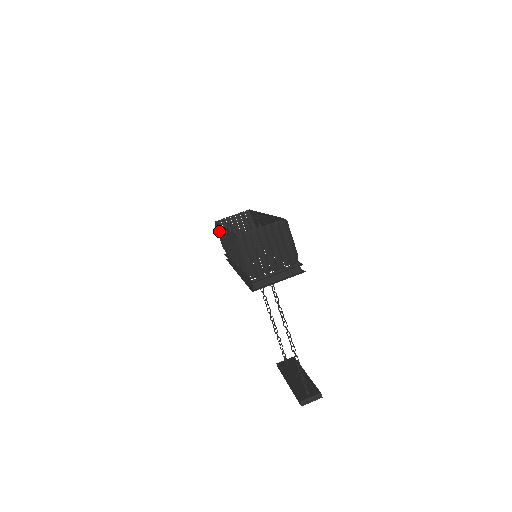
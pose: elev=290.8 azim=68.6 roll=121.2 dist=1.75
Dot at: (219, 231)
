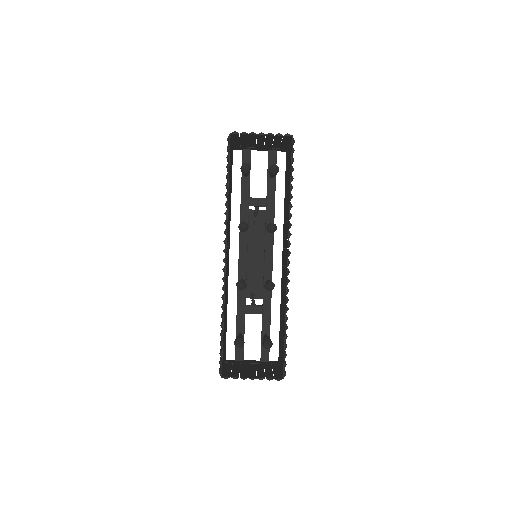
Dot at: occluded
